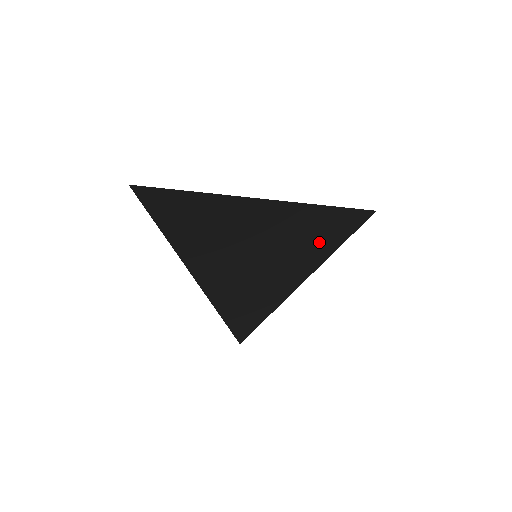
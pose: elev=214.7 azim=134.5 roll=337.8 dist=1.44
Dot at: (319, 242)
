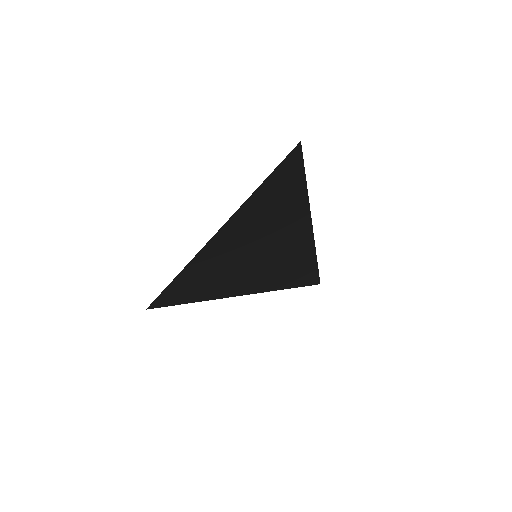
Dot at: (283, 278)
